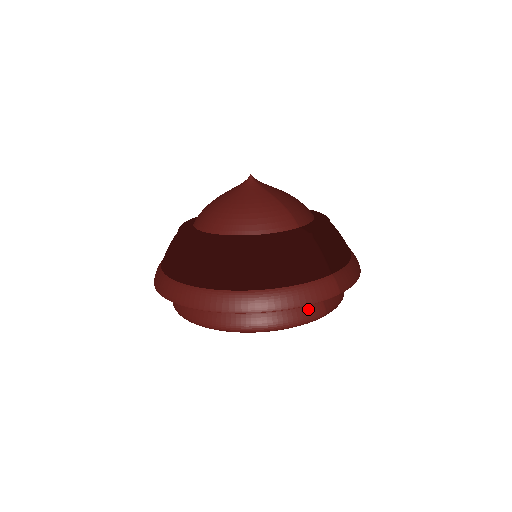
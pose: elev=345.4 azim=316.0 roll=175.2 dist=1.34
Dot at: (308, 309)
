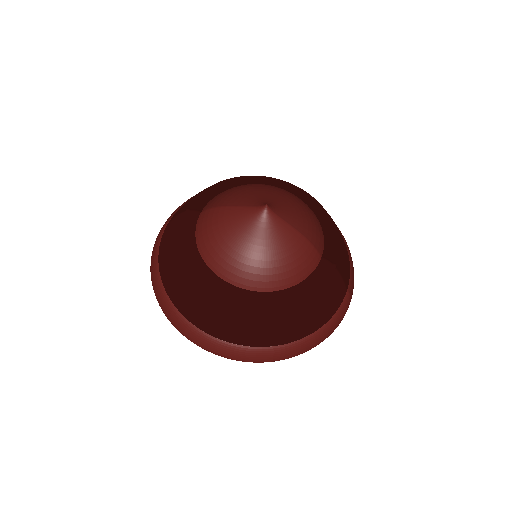
Dot at: occluded
